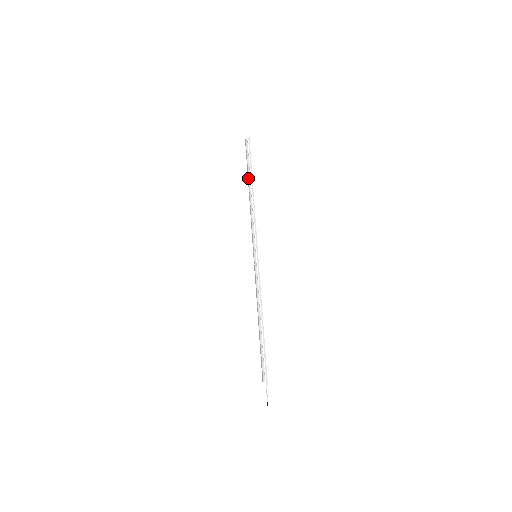
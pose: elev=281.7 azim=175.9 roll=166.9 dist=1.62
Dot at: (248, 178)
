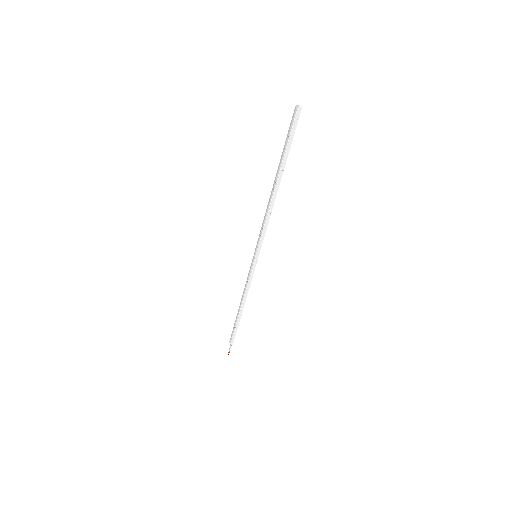
Dot at: occluded
